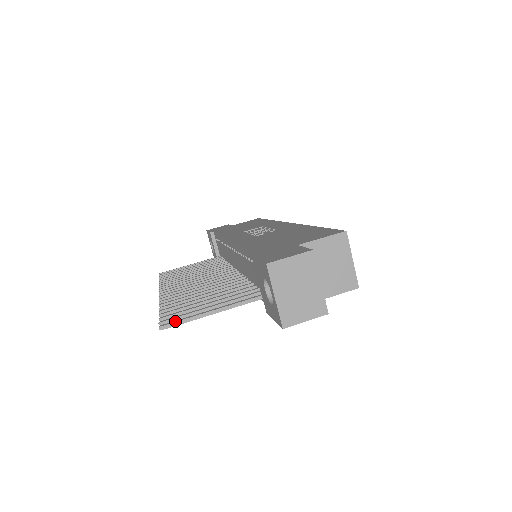
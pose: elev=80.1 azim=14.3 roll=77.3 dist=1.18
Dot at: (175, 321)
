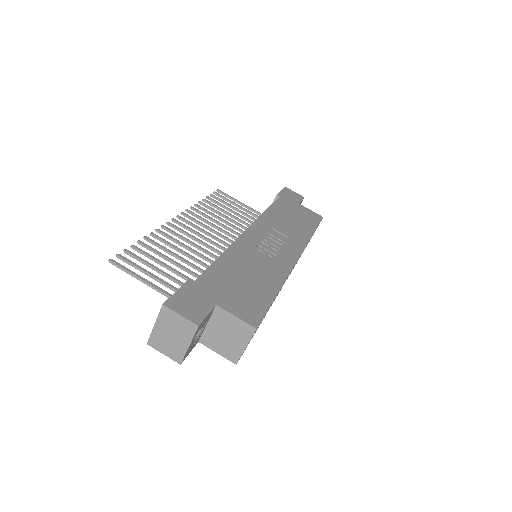
Dot at: (121, 265)
